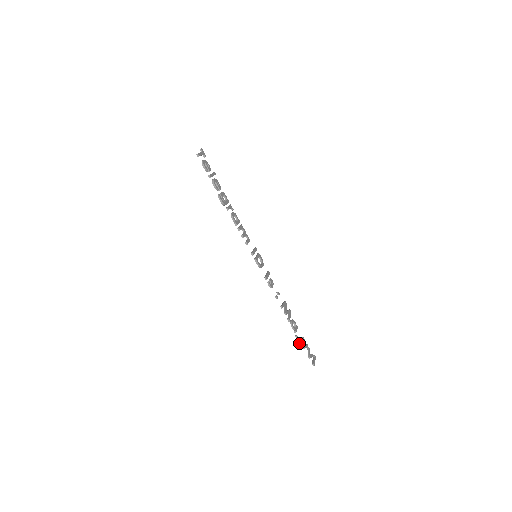
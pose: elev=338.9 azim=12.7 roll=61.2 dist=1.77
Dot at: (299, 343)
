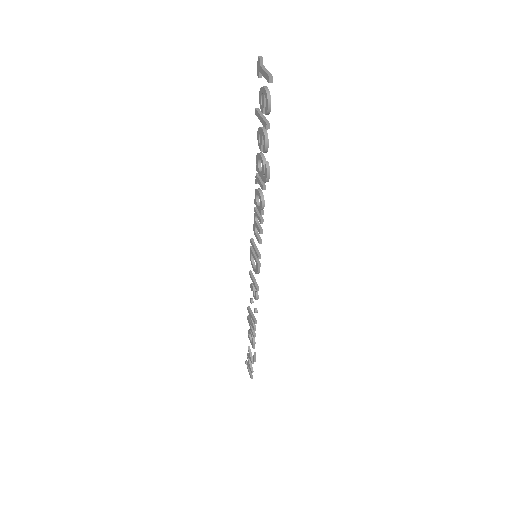
Dot at: (254, 360)
